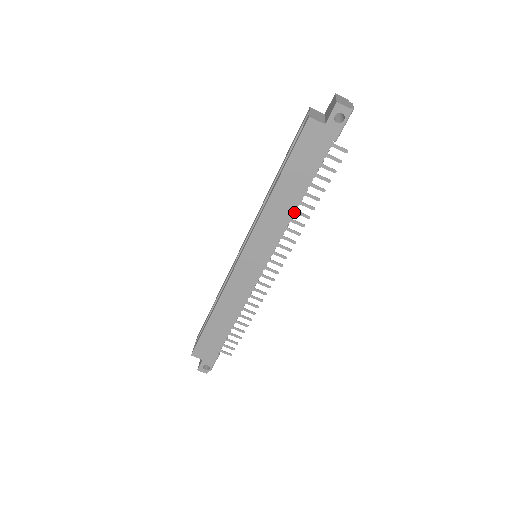
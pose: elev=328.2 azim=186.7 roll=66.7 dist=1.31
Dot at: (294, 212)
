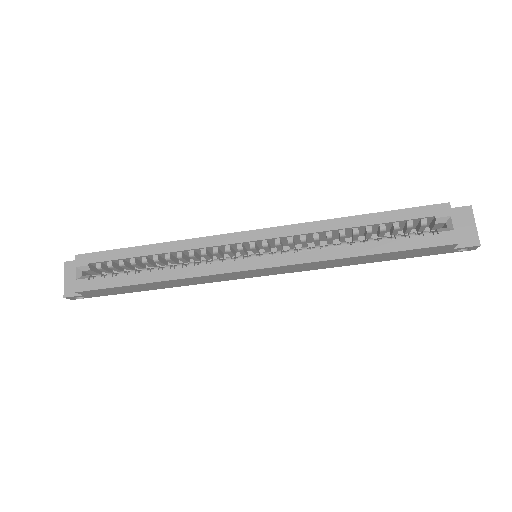
Dot at: occluded
